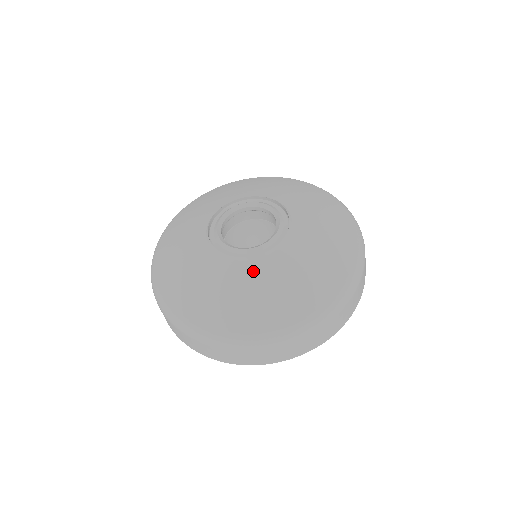
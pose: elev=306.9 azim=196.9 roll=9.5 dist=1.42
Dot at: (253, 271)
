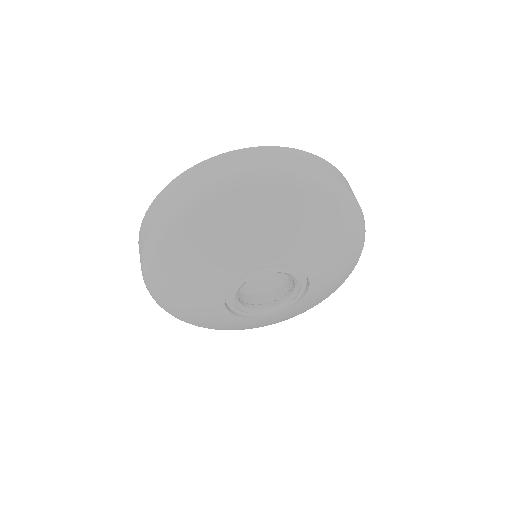
Dot at: (224, 317)
